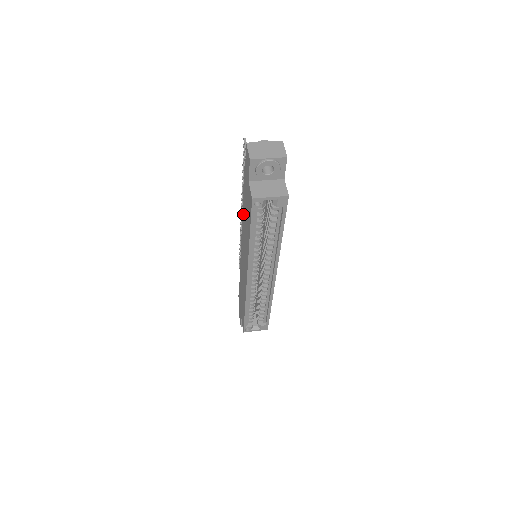
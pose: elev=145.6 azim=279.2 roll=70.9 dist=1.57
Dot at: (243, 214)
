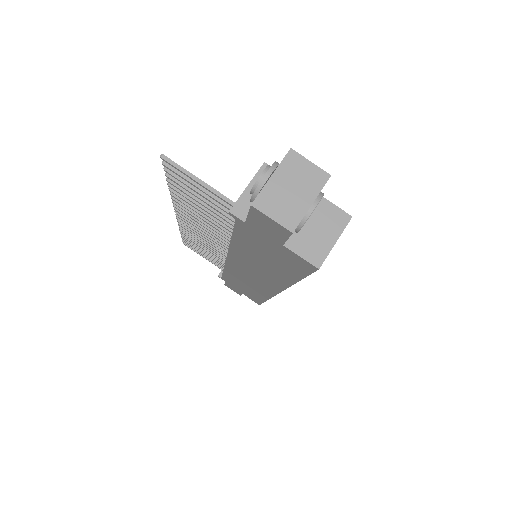
Dot at: (239, 249)
